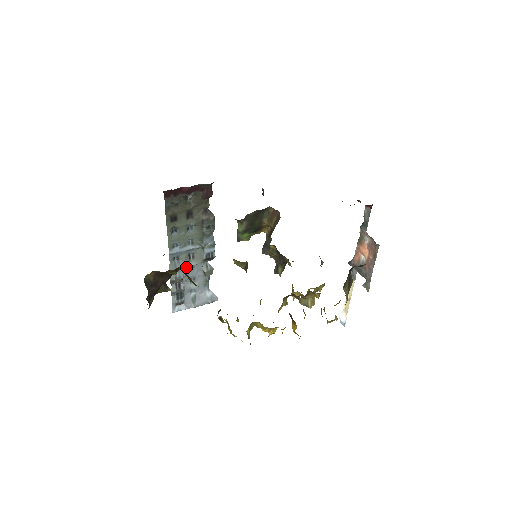
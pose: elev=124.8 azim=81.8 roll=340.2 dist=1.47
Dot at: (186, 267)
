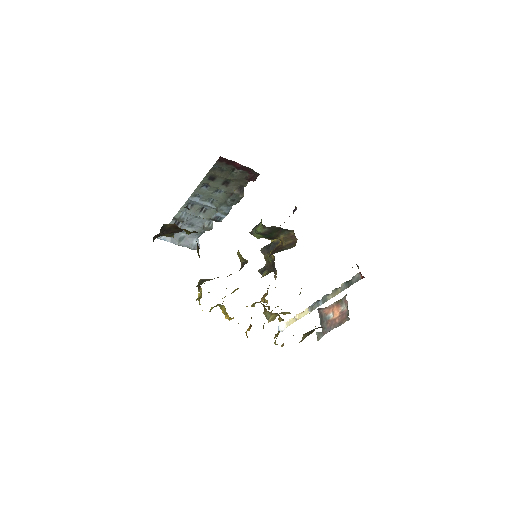
Dot at: occluded
